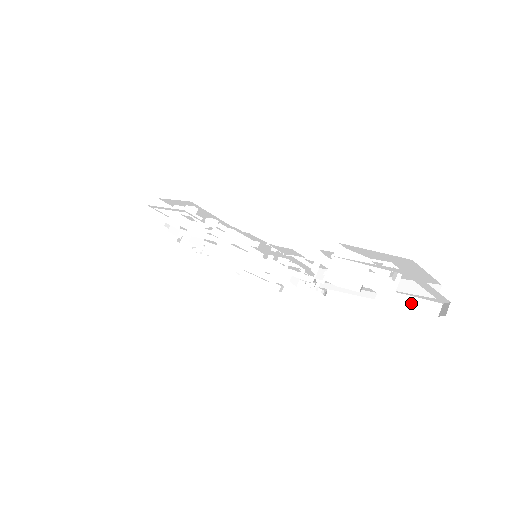
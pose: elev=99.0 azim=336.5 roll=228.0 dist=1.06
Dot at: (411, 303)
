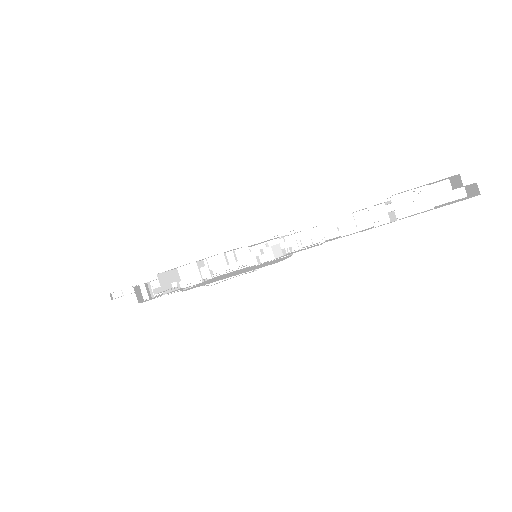
Dot at: occluded
